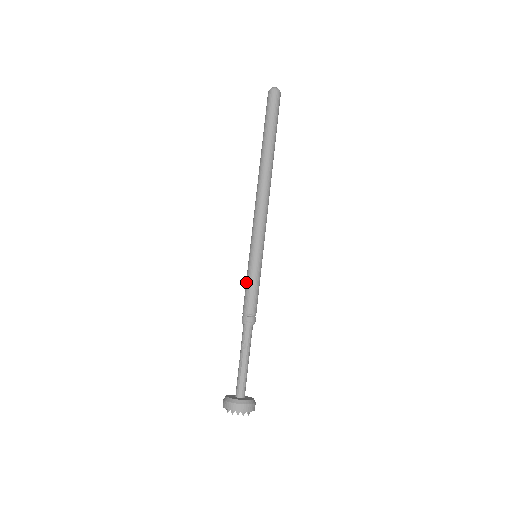
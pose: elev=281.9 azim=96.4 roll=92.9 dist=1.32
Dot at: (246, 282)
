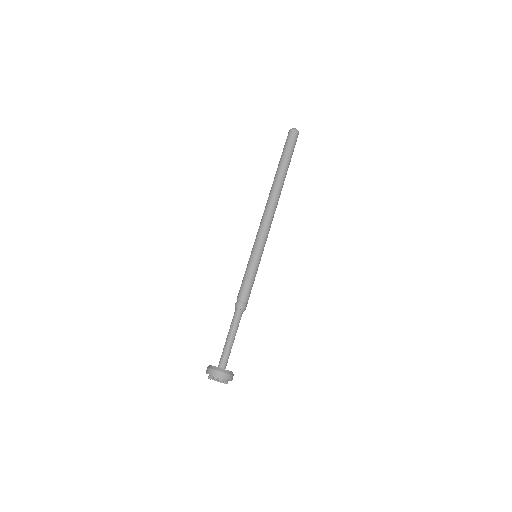
Dot at: (244, 275)
